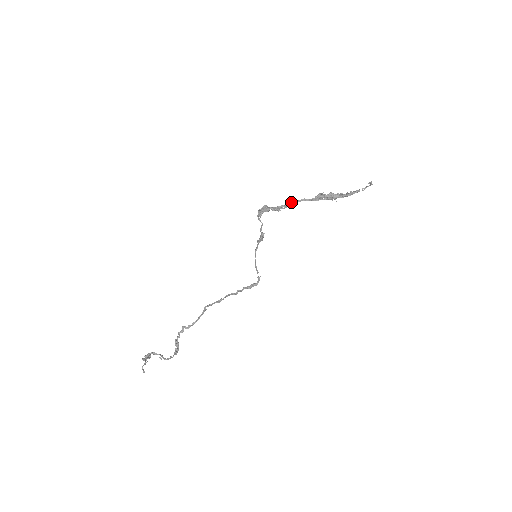
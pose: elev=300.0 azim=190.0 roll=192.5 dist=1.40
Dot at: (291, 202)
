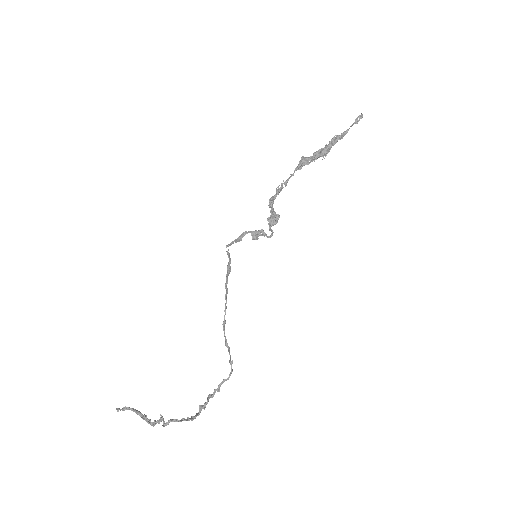
Dot at: (281, 186)
